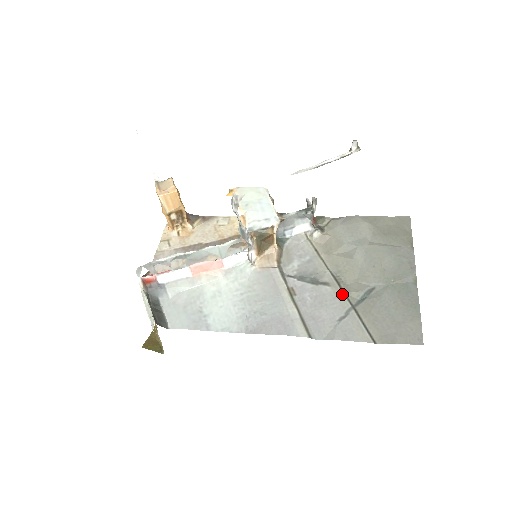
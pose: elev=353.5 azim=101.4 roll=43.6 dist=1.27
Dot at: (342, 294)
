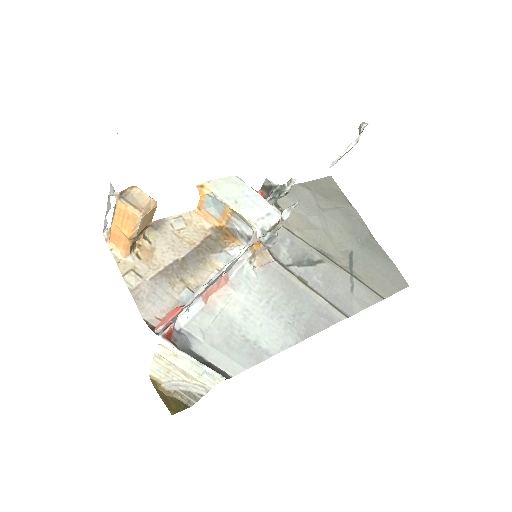
Dot at: (337, 266)
